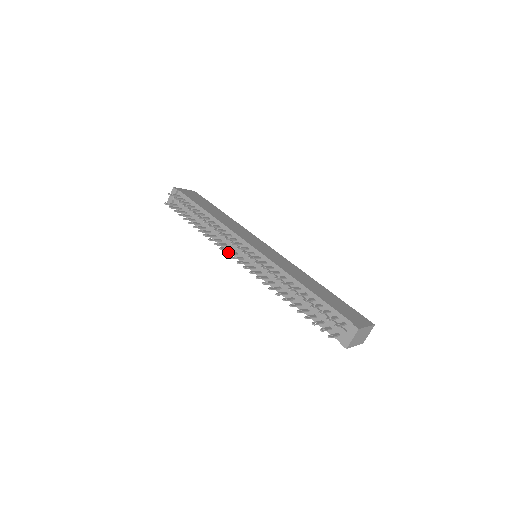
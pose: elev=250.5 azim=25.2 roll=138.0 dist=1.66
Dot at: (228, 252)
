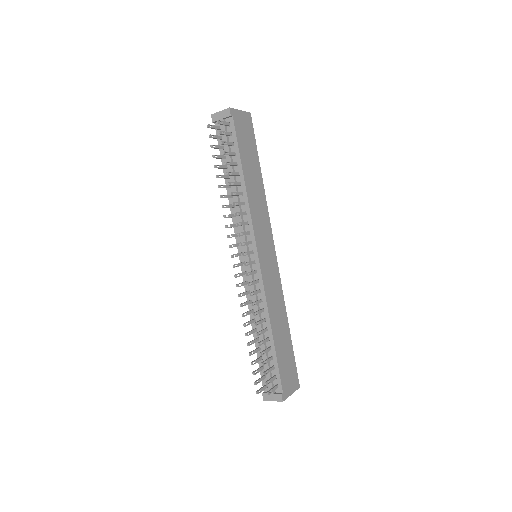
Dot at: (233, 244)
